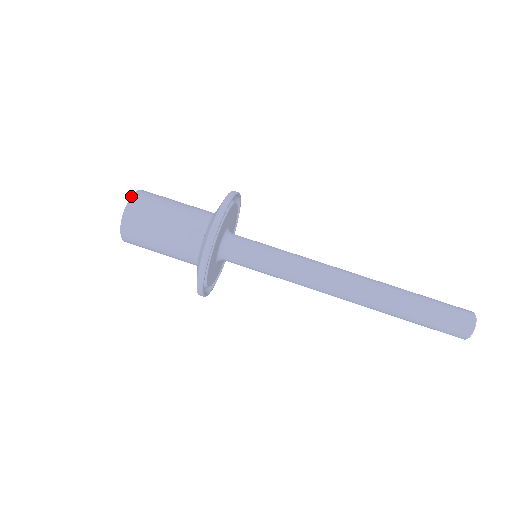
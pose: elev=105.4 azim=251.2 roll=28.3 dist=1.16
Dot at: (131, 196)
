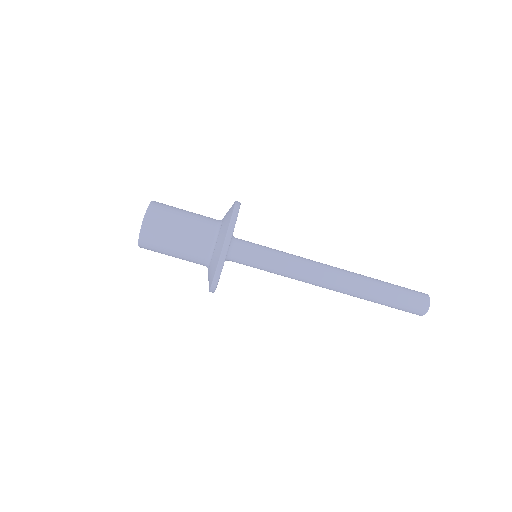
Dot at: (149, 204)
